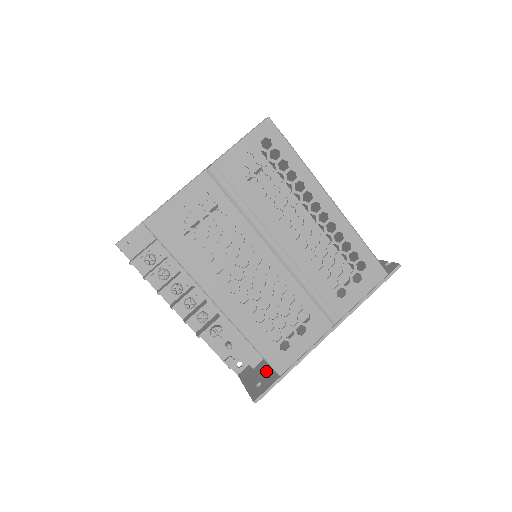
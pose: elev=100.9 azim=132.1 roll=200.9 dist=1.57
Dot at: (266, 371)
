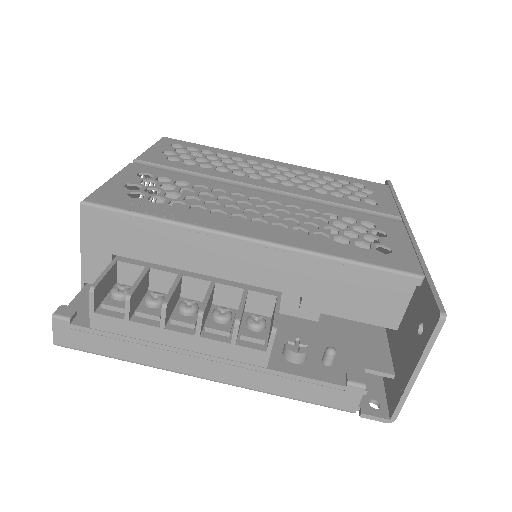
Dot at: (408, 328)
